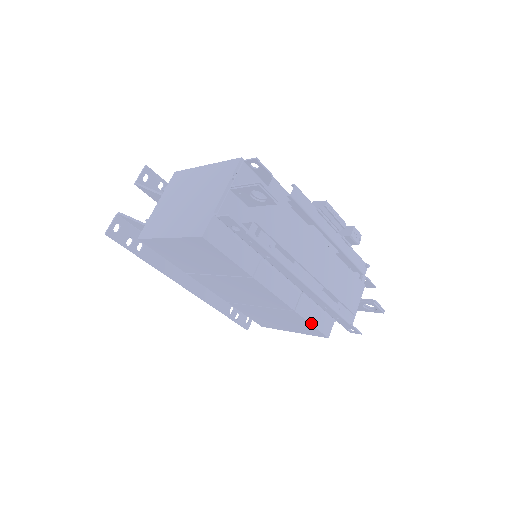
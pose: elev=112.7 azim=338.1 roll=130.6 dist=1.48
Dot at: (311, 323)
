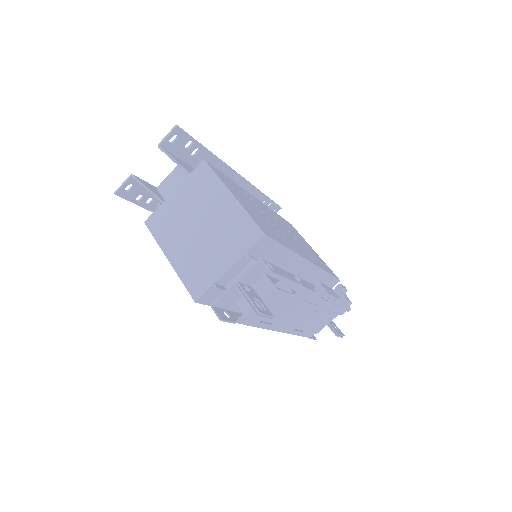
Dot at: occluded
